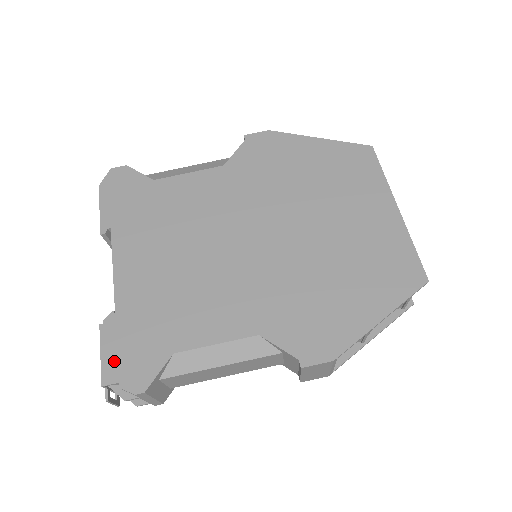
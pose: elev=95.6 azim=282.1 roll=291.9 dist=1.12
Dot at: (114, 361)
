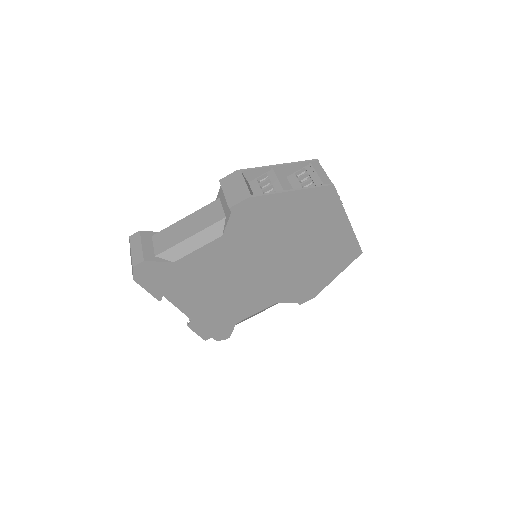
Dot at: (205, 333)
